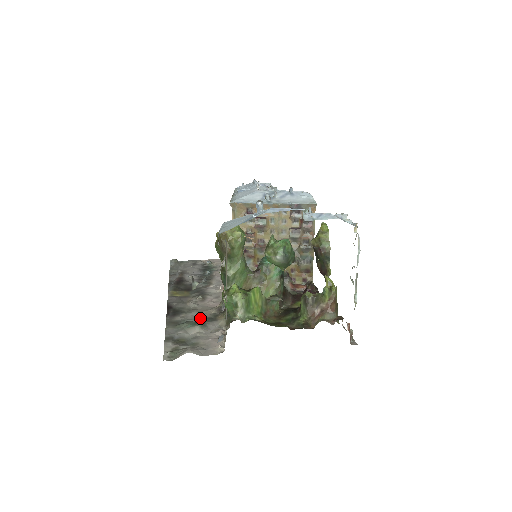
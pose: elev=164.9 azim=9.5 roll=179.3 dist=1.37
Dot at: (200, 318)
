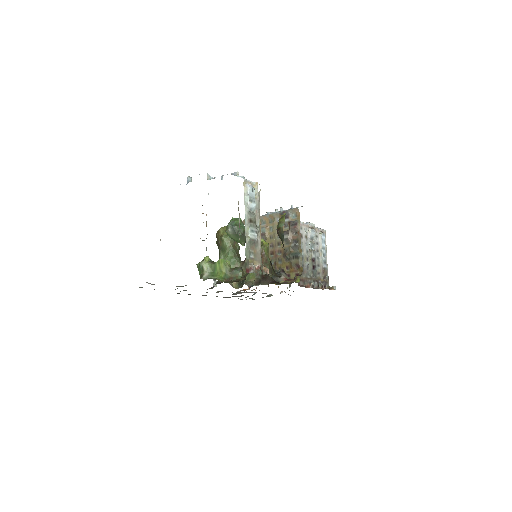
Dot at: occluded
